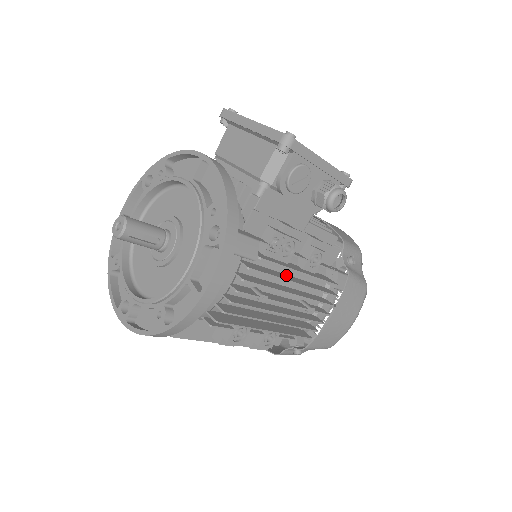
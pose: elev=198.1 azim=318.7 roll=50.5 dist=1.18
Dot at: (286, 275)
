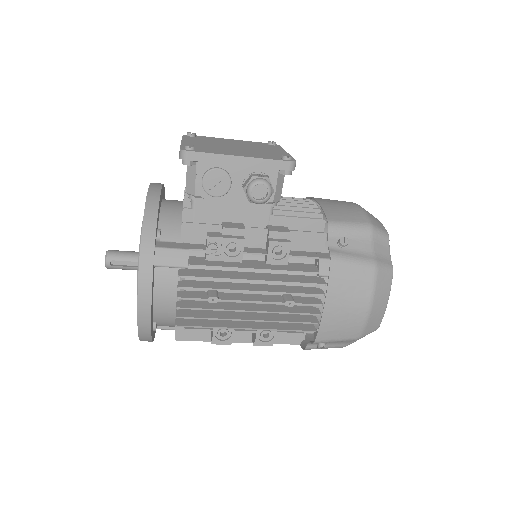
Dot at: (246, 273)
